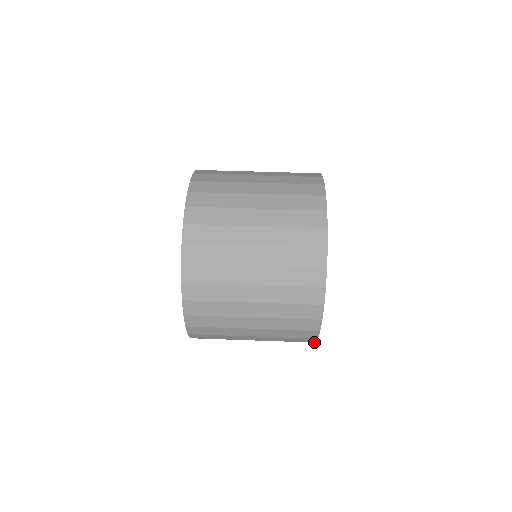
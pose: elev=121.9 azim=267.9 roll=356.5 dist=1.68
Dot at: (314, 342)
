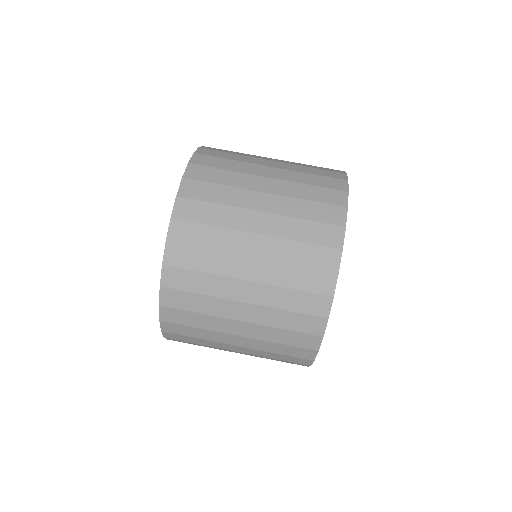
Dot at: occluded
